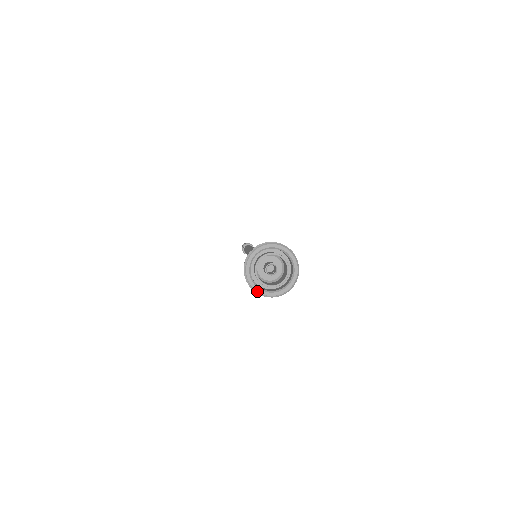
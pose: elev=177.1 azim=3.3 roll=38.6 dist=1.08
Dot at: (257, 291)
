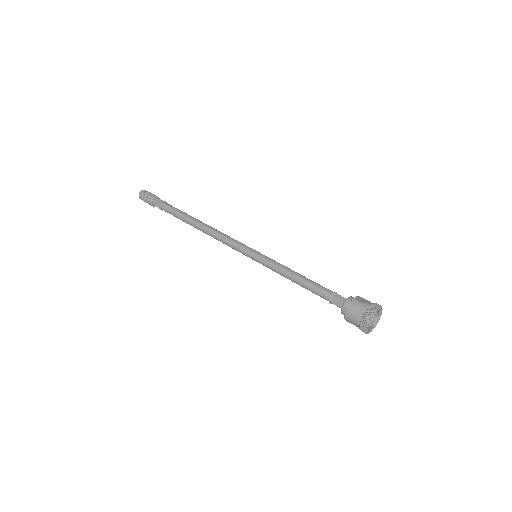
Dot at: occluded
